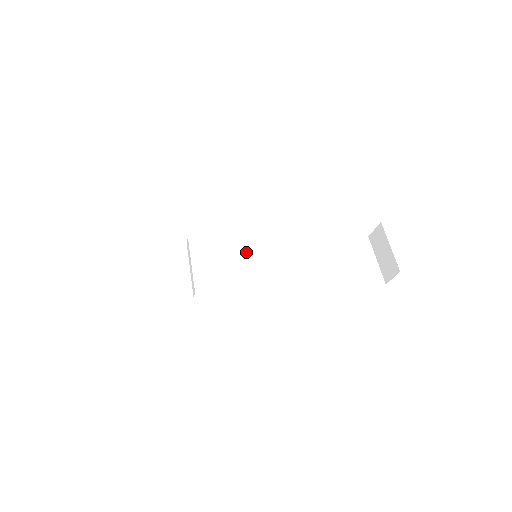
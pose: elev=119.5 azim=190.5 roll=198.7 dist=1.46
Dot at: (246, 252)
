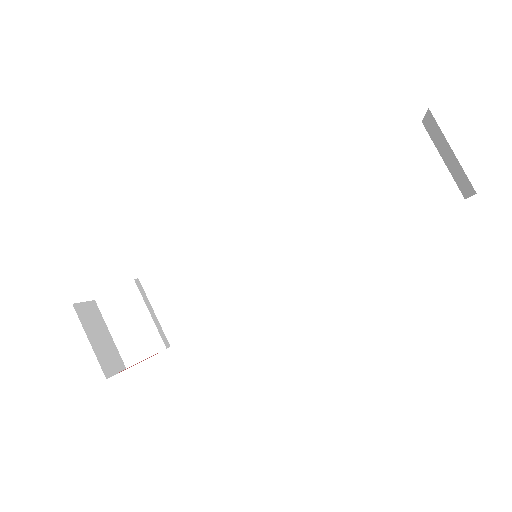
Dot at: (247, 244)
